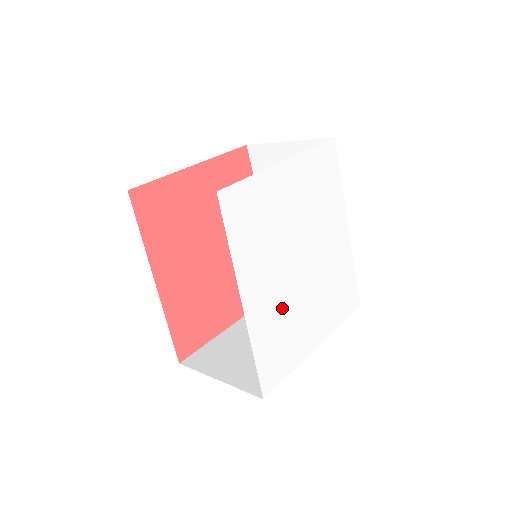
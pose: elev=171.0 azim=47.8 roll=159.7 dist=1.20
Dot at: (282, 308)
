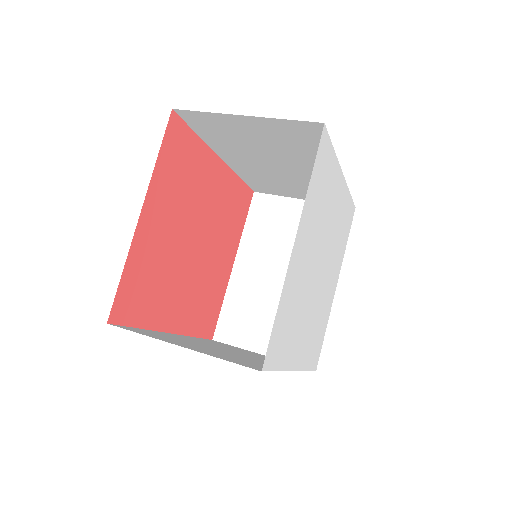
Dot at: (315, 319)
